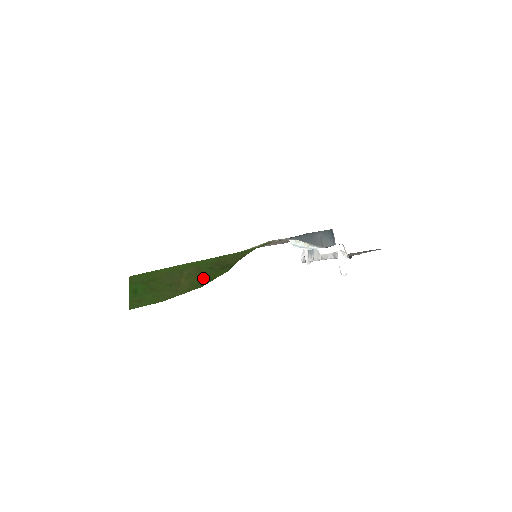
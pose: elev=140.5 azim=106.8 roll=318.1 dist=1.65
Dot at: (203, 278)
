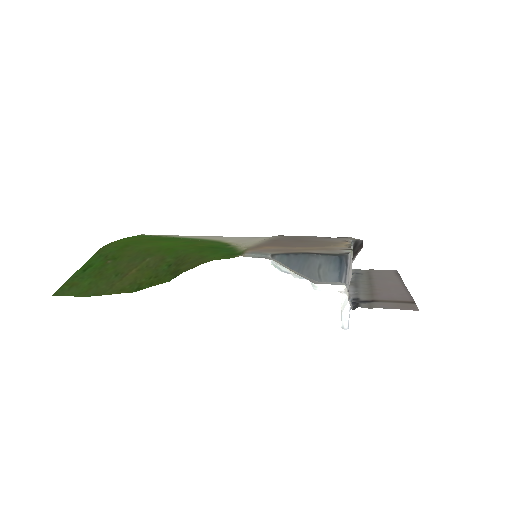
Dot at: (149, 278)
